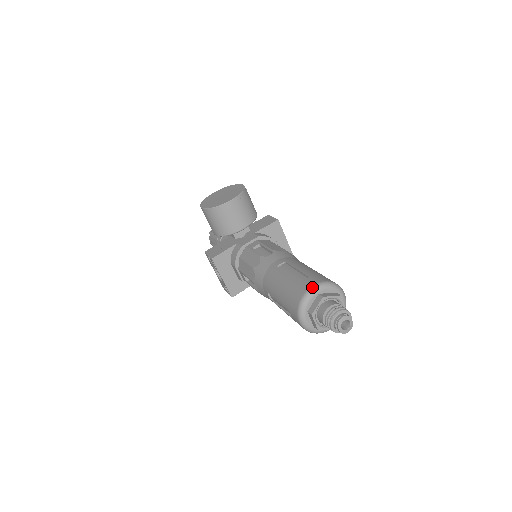
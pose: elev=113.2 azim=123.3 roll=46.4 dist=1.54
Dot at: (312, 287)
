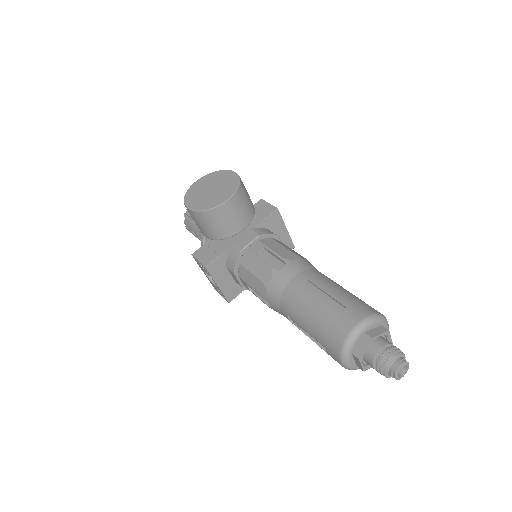
Dot at: (357, 326)
